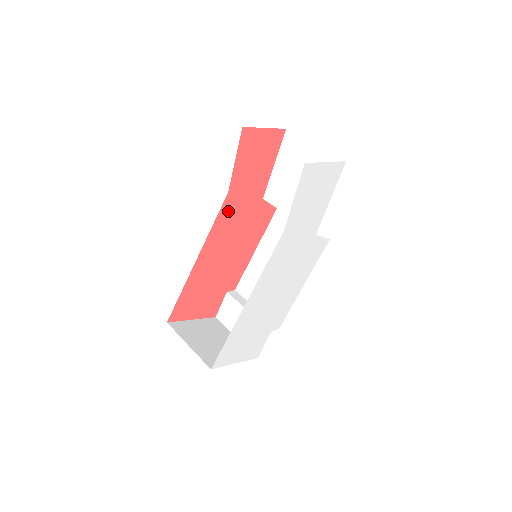
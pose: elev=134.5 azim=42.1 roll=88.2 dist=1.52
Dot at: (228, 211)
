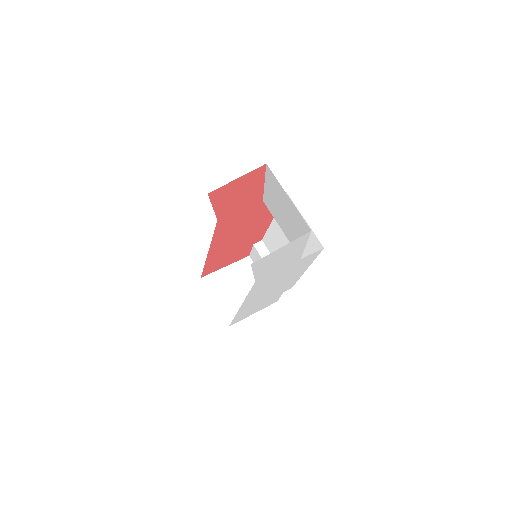
Dot at: (225, 224)
